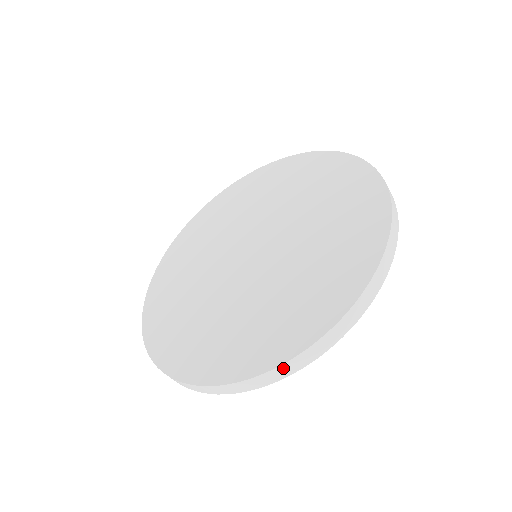
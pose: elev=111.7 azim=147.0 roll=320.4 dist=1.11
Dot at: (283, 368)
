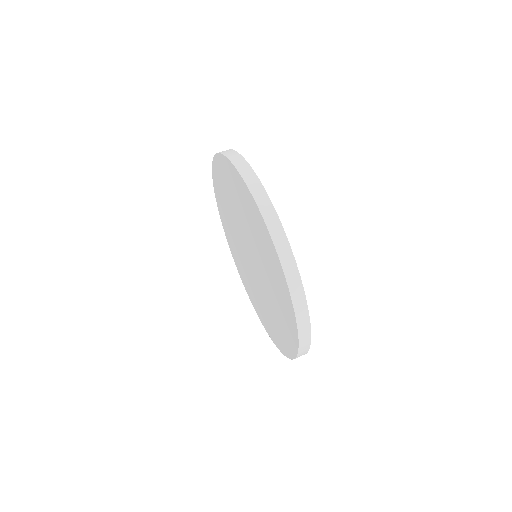
Dot at: (300, 324)
